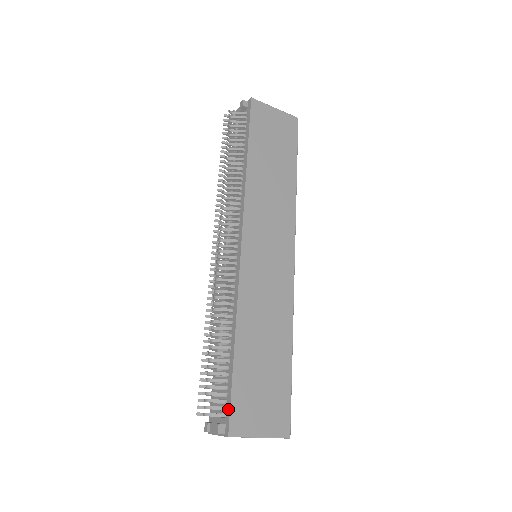
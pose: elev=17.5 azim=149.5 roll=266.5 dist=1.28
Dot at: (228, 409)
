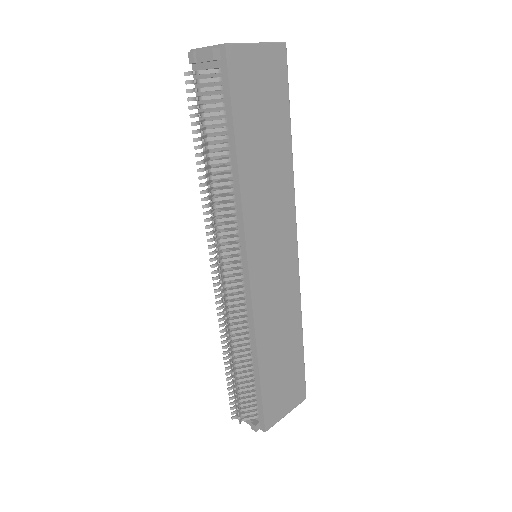
Dot at: (261, 414)
